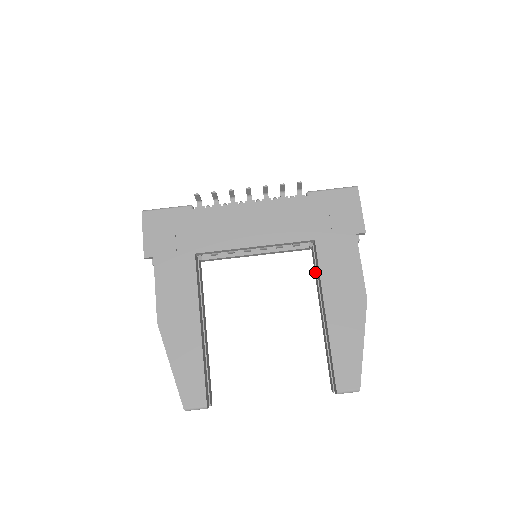
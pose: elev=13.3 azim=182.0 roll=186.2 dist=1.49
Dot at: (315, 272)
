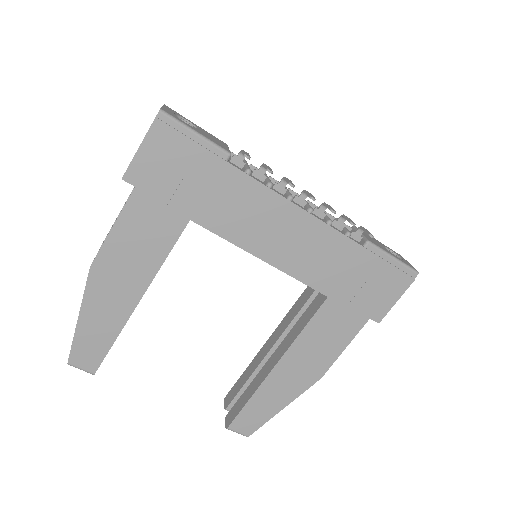
Dot at: (299, 303)
